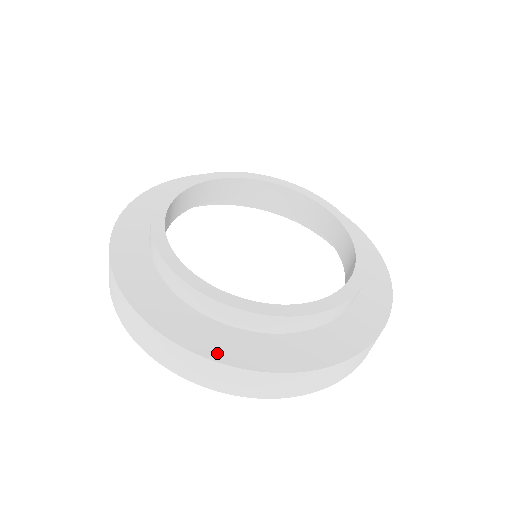
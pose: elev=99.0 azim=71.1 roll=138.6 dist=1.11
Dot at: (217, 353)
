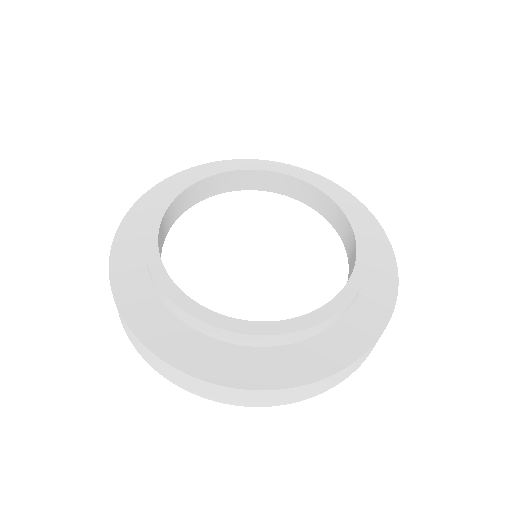
Dot at: (129, 310)
